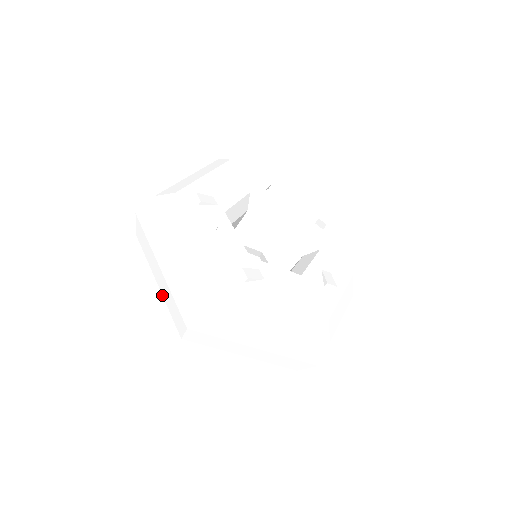
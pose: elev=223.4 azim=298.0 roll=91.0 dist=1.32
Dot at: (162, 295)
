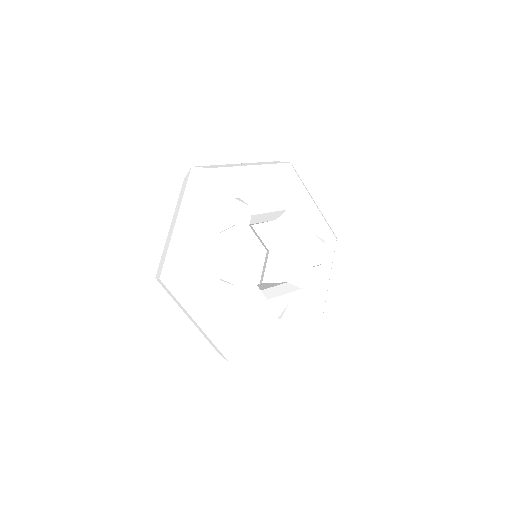
Dot at: (167, 237)
